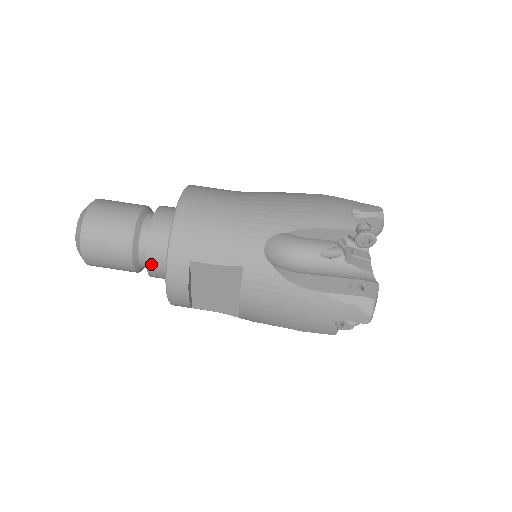
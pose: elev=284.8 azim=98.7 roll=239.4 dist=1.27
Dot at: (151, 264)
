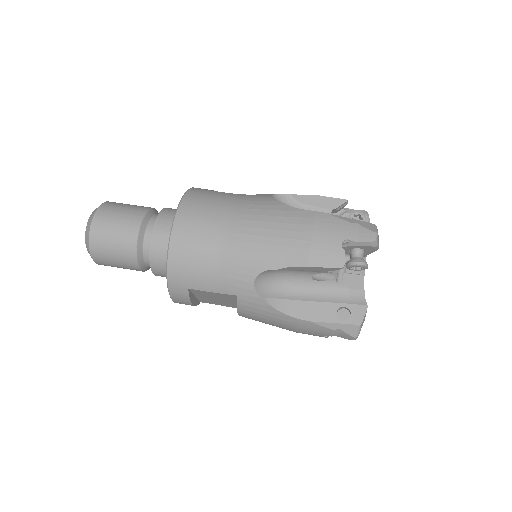
Dot at: (157, 274)
